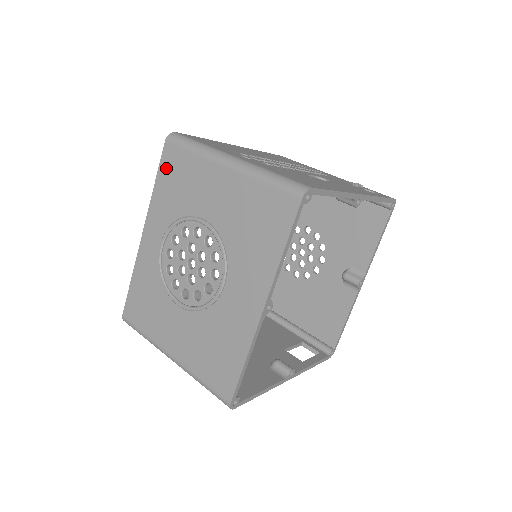
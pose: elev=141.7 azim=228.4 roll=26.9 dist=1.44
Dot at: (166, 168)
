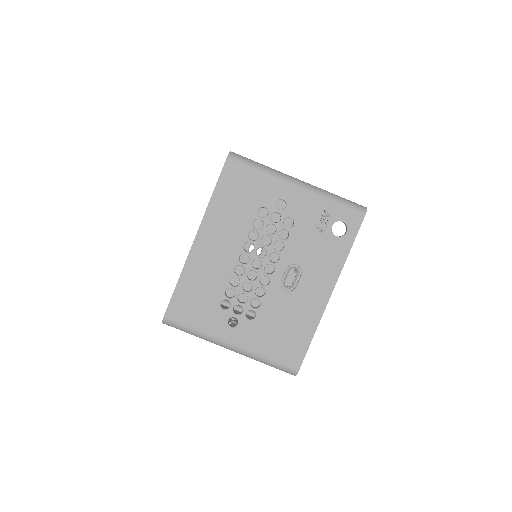
Dot at: occluded
